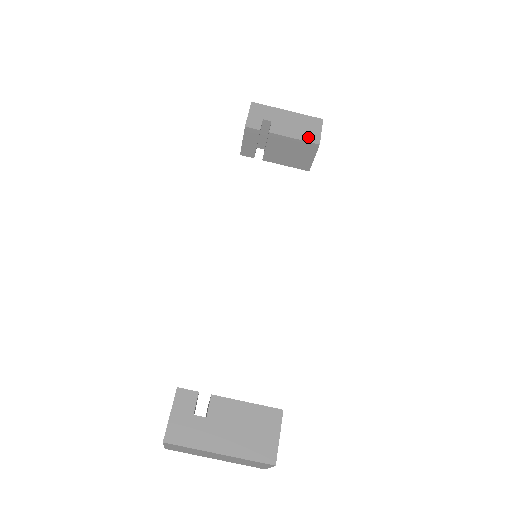
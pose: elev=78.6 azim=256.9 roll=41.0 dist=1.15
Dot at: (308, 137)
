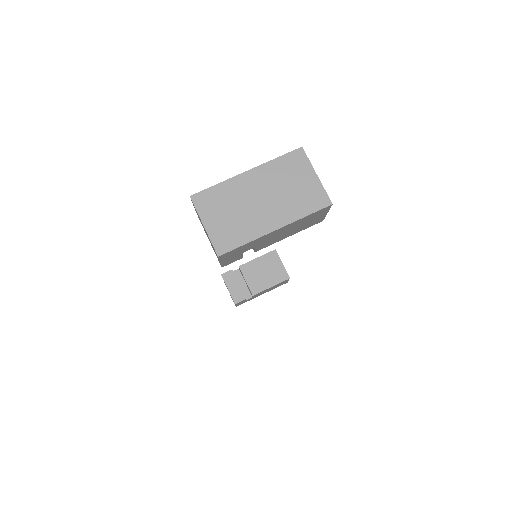
Dot at: (266, 254)
